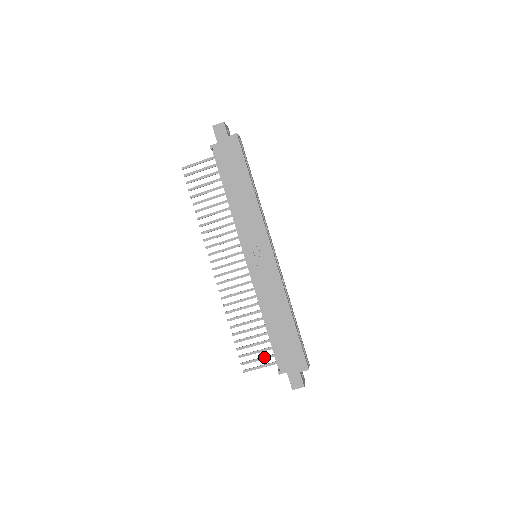
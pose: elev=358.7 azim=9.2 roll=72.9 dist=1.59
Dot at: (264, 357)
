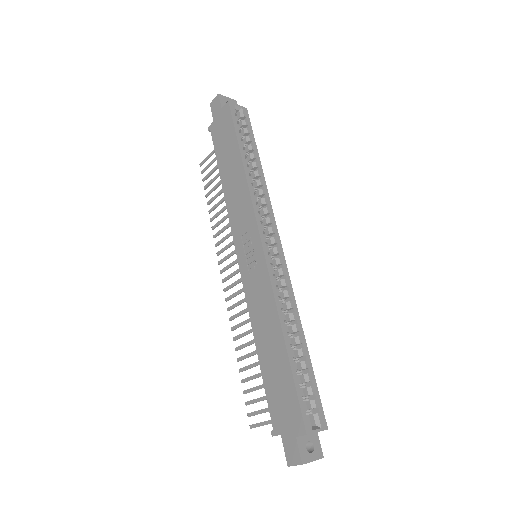
Dot at: occluded
